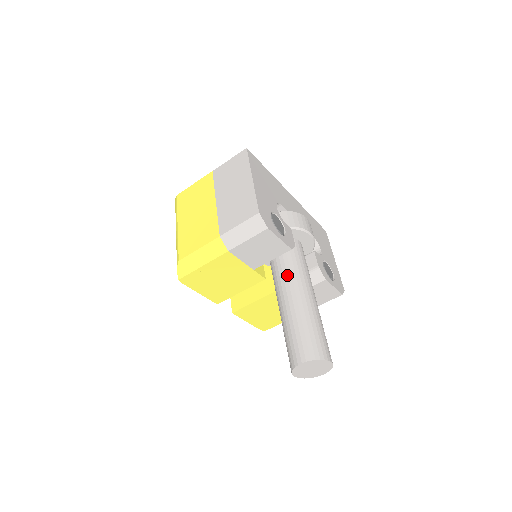
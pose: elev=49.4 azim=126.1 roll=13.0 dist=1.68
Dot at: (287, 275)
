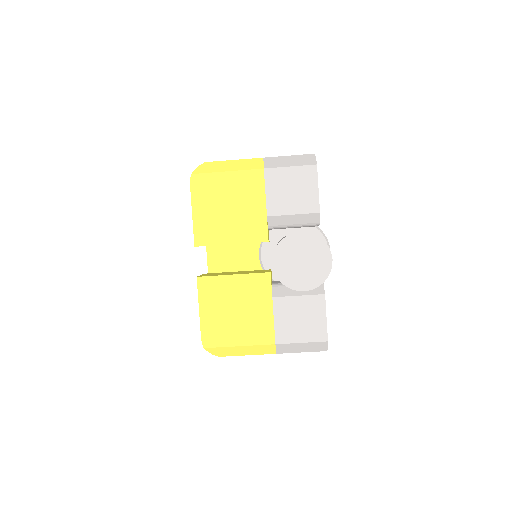
Dot at: occluded
